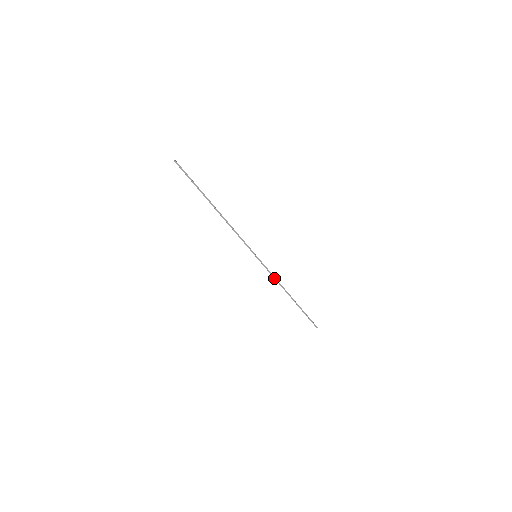
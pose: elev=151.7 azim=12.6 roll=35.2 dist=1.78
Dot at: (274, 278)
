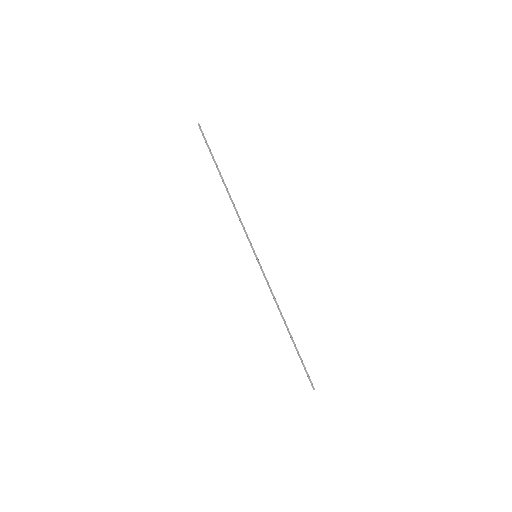
Dot at: (271, 293)
